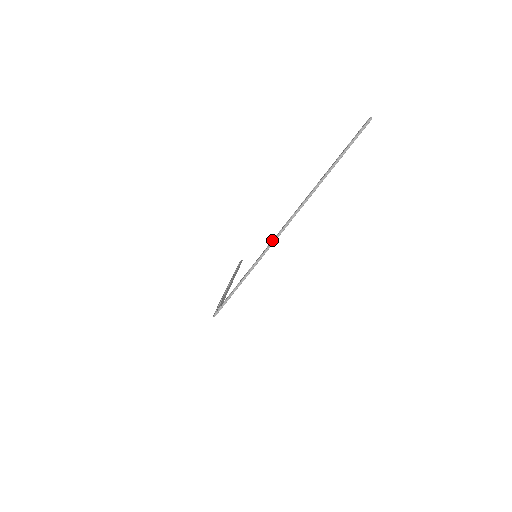
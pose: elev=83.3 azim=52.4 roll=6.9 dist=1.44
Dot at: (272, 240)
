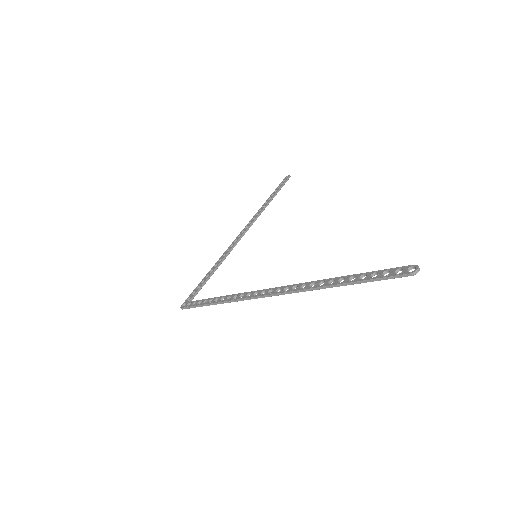
Dot at: (251, 293)
